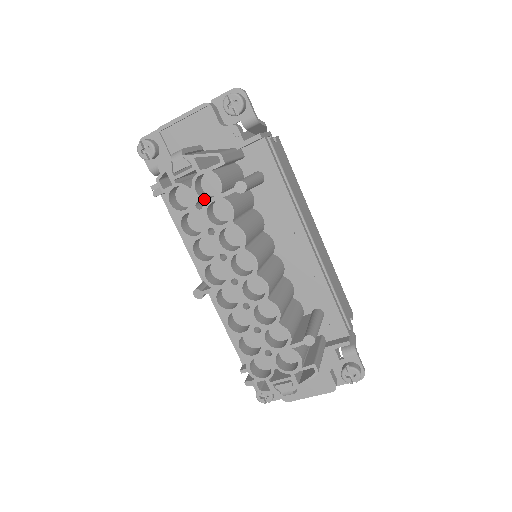
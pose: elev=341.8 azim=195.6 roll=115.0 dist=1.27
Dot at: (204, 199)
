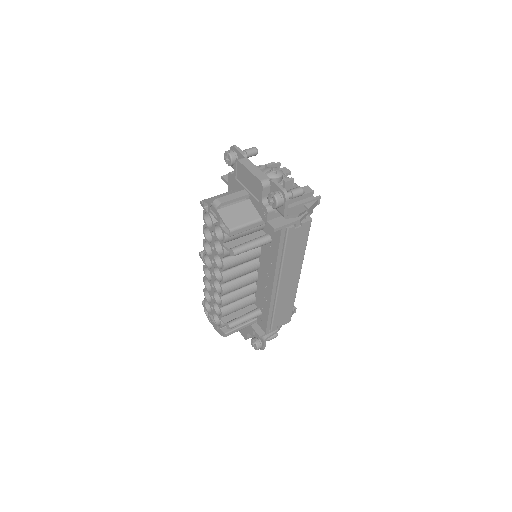
Dot at: (216, 235)
